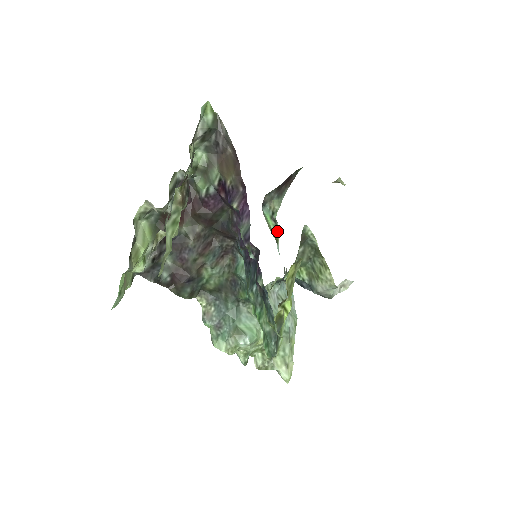
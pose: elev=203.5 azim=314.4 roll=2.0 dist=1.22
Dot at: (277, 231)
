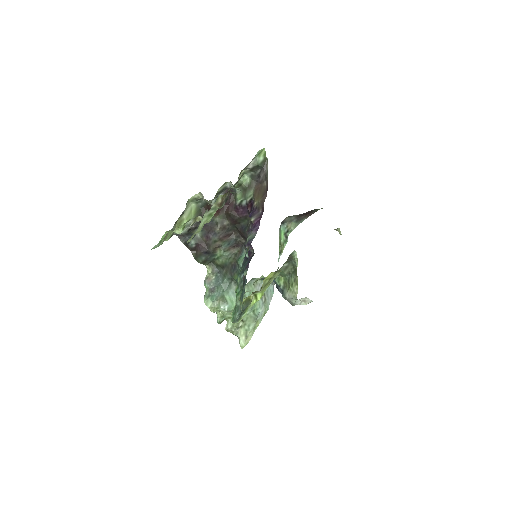
Dot at: (285, 245)
